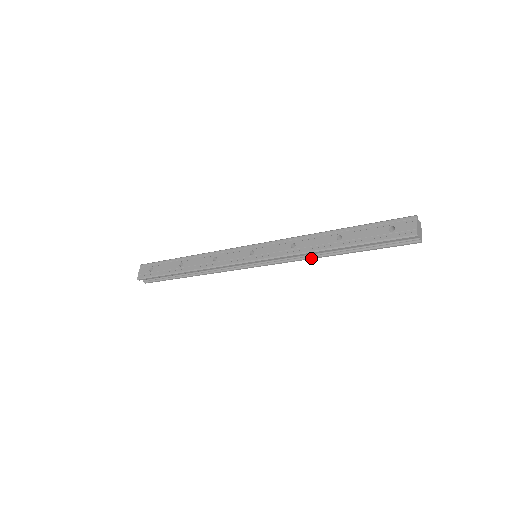
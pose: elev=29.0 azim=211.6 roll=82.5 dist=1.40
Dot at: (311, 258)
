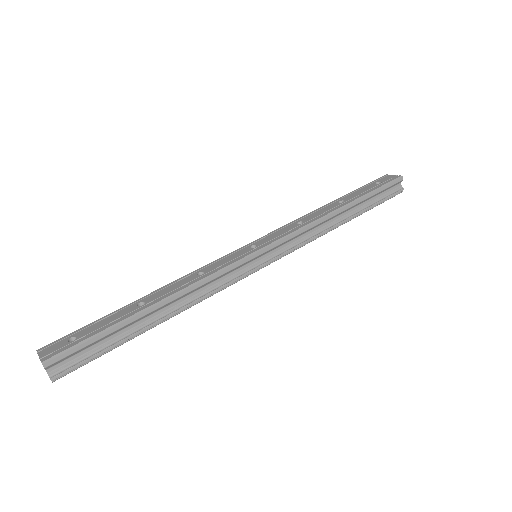
Dot at: (323, 232)
